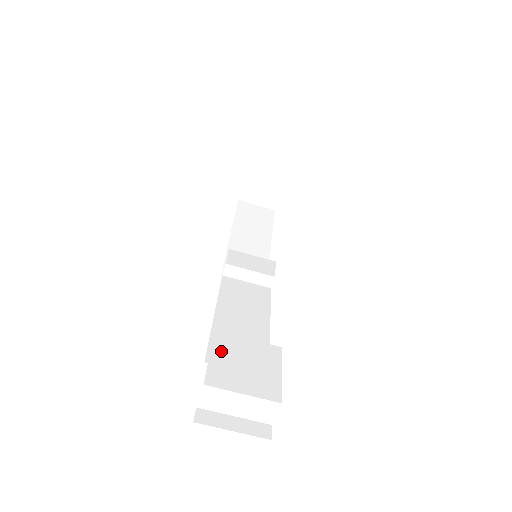
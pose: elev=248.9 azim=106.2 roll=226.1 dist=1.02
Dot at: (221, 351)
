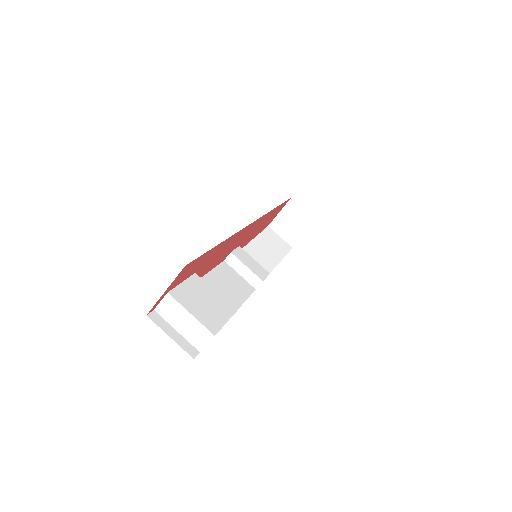
Dot at: (192, 285)
